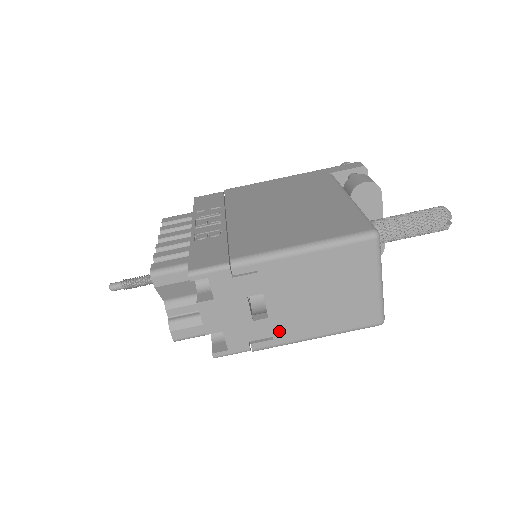
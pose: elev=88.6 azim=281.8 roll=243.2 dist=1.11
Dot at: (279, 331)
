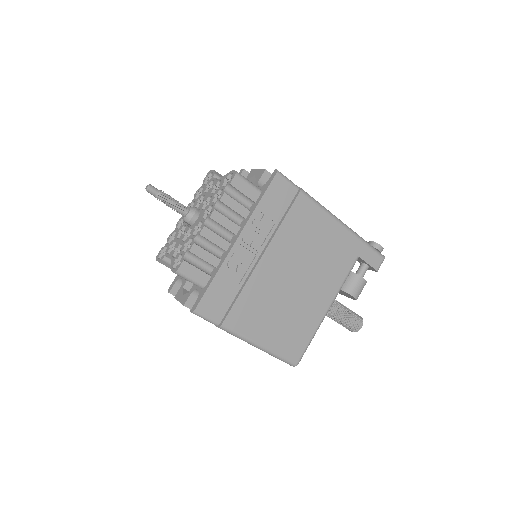
Dot at: occluded
